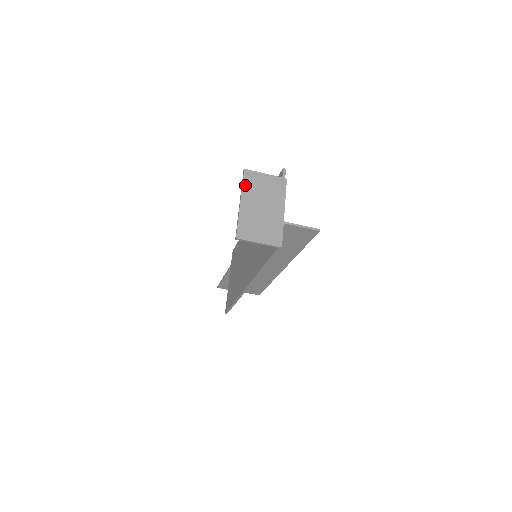
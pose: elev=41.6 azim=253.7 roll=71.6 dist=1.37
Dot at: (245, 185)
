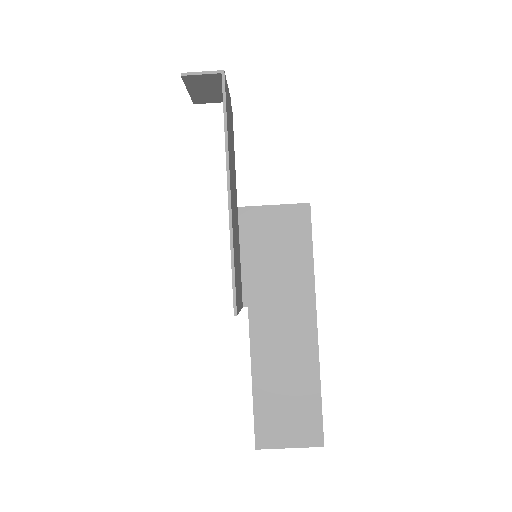
Dot at: (193, 95)
